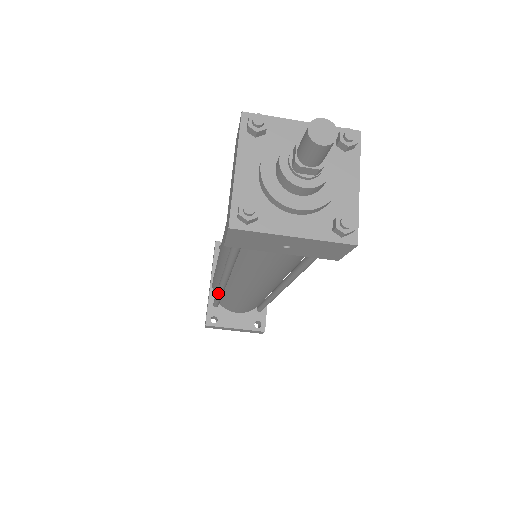
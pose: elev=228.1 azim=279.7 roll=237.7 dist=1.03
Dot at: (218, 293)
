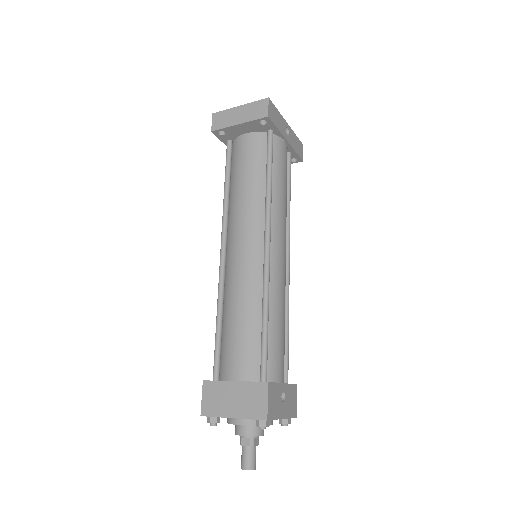
Dot at: occluded
